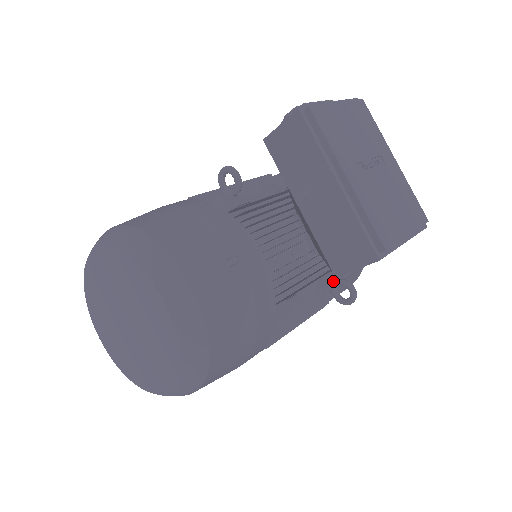
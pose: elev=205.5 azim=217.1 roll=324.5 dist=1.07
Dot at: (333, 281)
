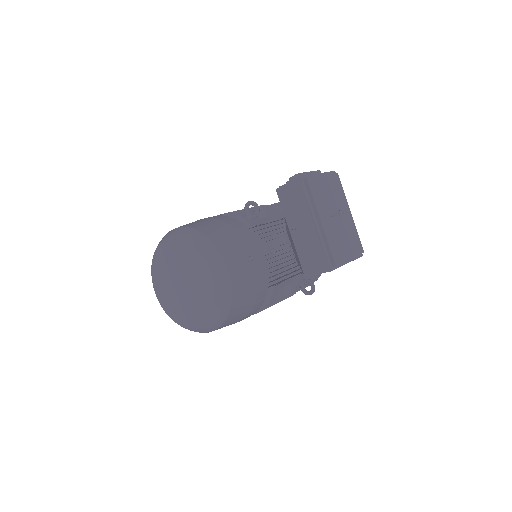
Dot at: (302, 279)
